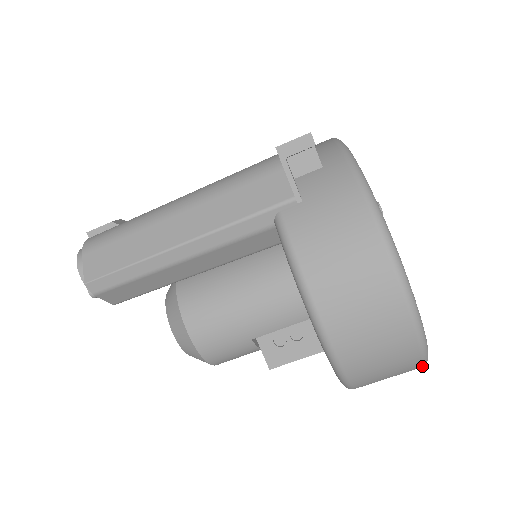
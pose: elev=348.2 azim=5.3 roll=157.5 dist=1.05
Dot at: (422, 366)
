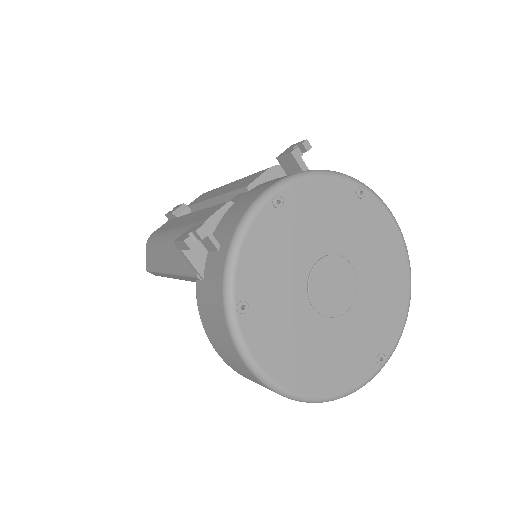
Dot at: (336, 399)
